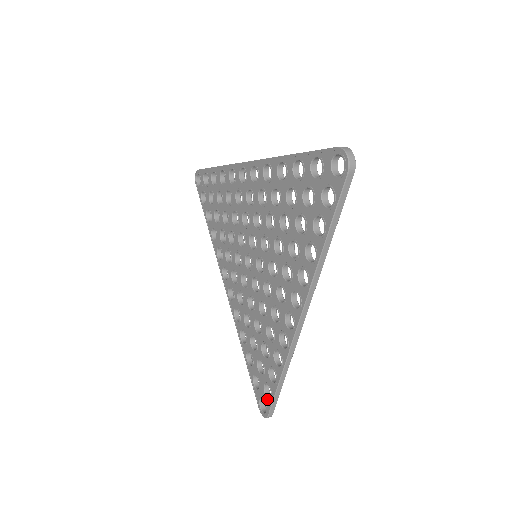
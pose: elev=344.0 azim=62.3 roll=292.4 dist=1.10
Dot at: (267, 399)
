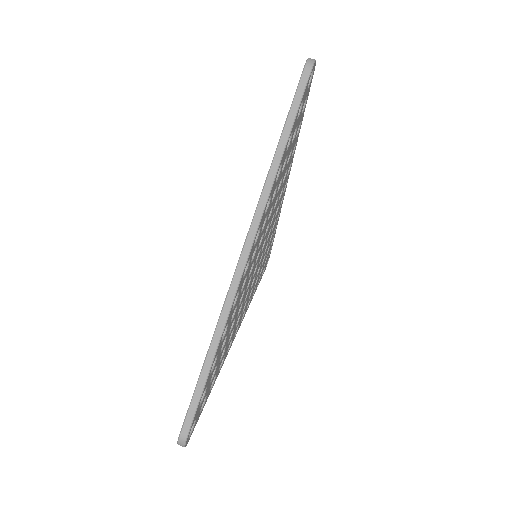
Dot at: occluded
